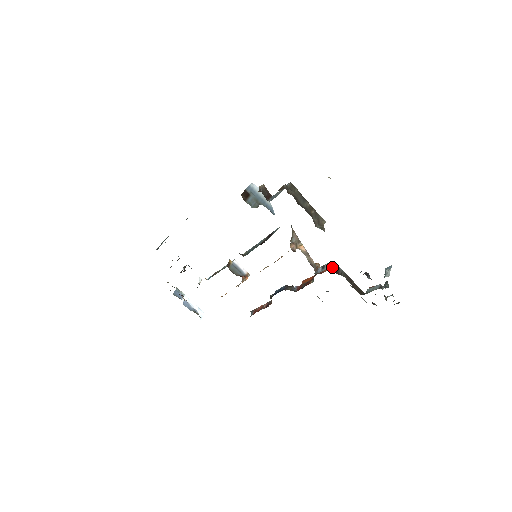
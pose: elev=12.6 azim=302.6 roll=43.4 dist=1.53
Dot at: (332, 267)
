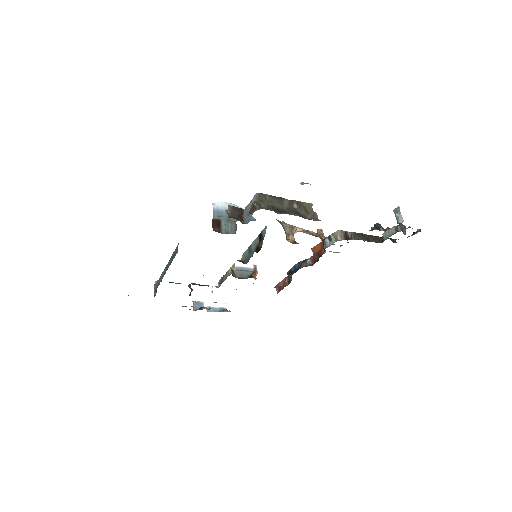
Dot at: (339, 236)
